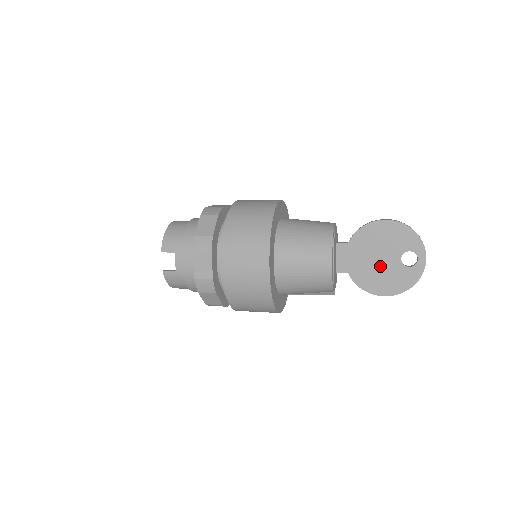
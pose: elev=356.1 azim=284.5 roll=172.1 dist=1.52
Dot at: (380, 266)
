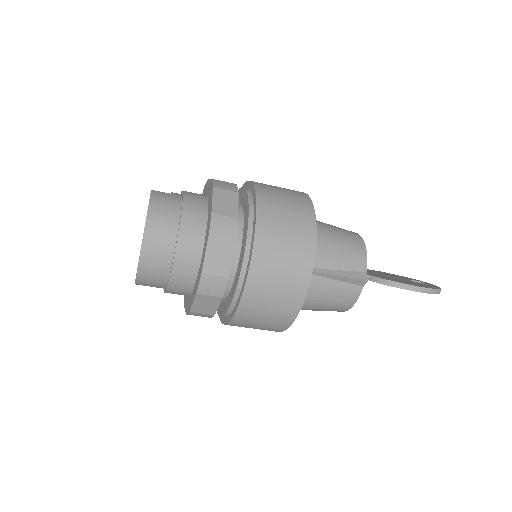
Dot at: occluded
